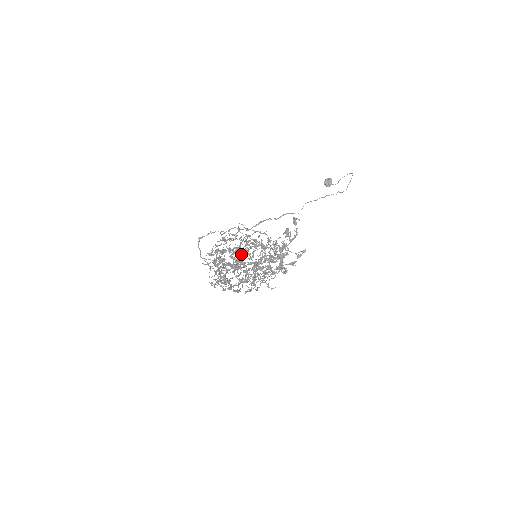
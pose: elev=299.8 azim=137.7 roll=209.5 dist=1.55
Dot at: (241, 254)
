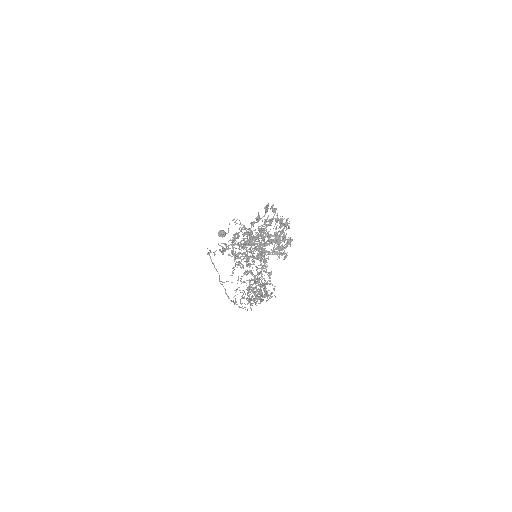
Dot at: occluded
